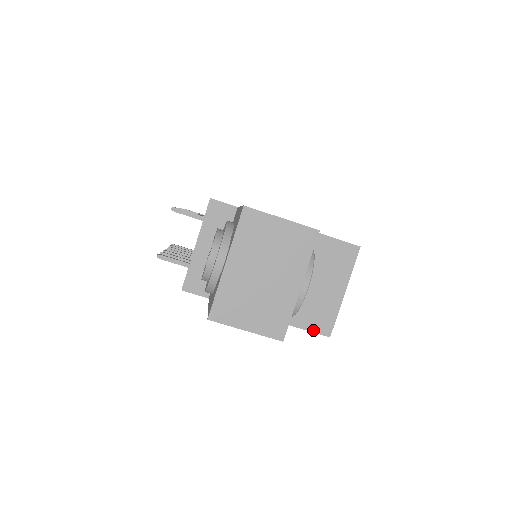
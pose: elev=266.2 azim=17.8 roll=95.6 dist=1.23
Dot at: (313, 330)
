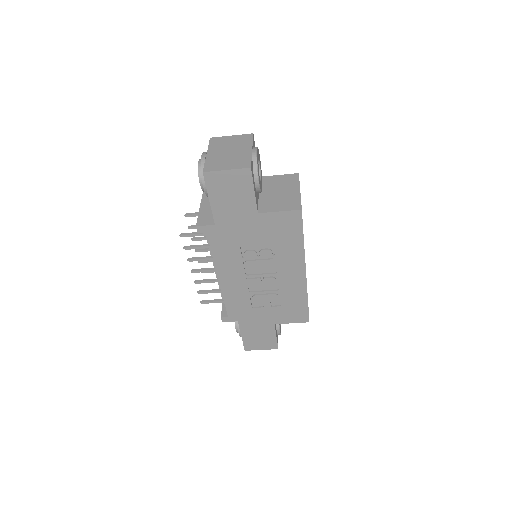
Dot at: (288, 210)
